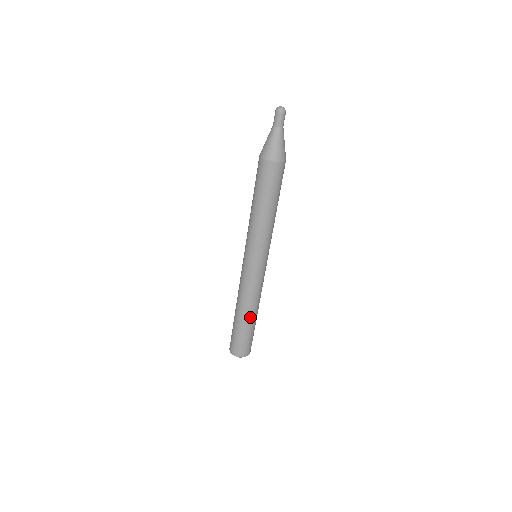
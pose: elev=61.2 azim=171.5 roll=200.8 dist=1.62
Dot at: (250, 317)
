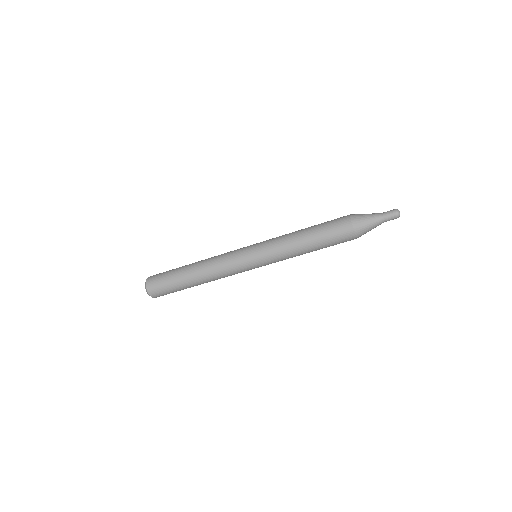
Dot at: (200, 284)
